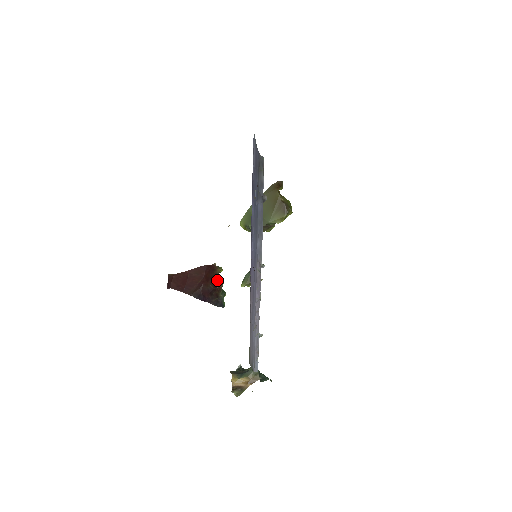
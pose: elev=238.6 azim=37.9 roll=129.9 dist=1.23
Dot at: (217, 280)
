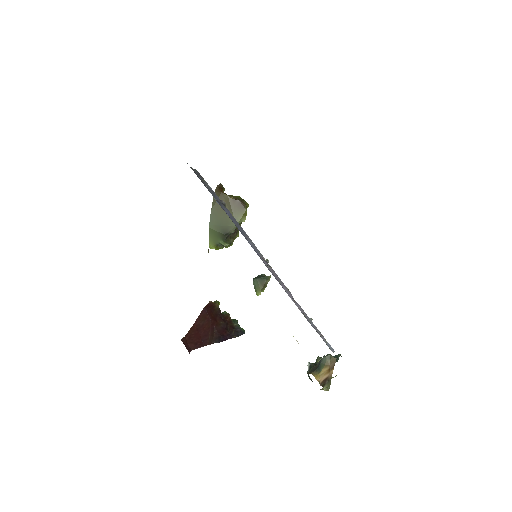
Dot at: (222, 314)
